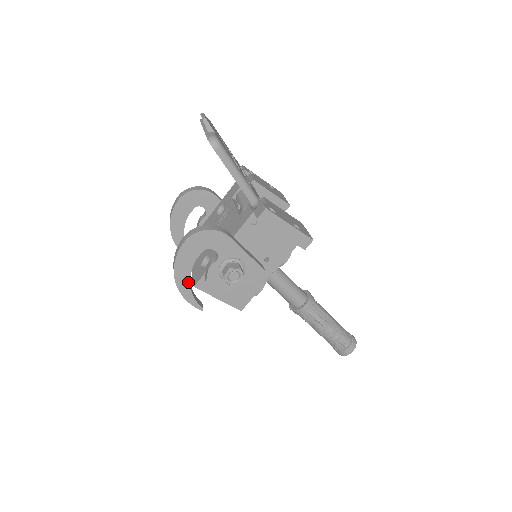
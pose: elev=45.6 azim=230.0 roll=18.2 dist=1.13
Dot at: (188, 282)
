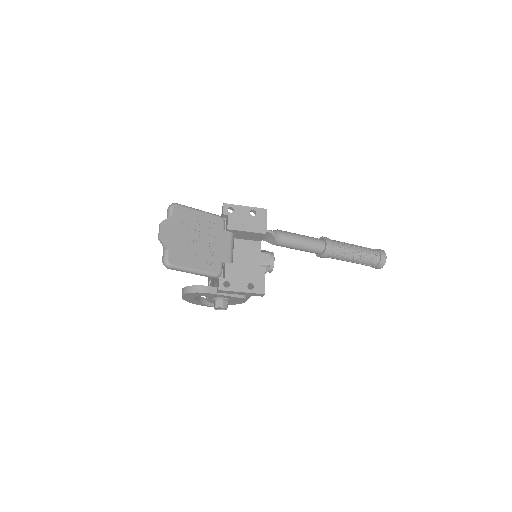
Dot at: (199, 303)
